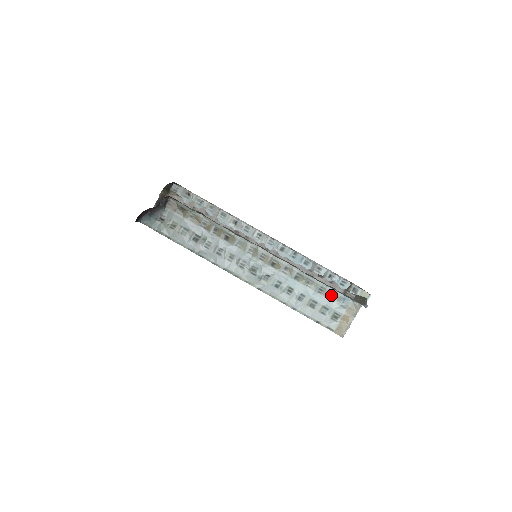
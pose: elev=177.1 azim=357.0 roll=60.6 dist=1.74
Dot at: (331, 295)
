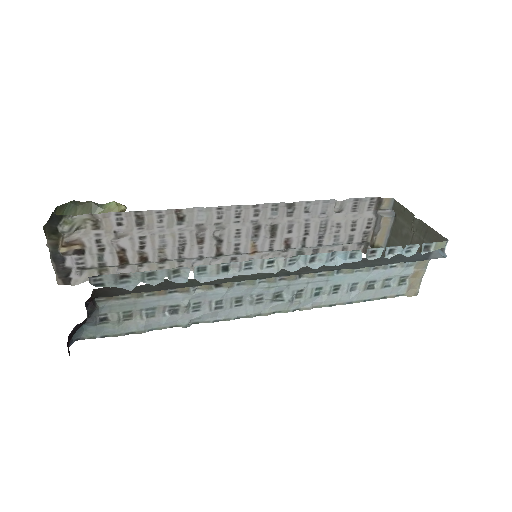
Dot at: occluded
